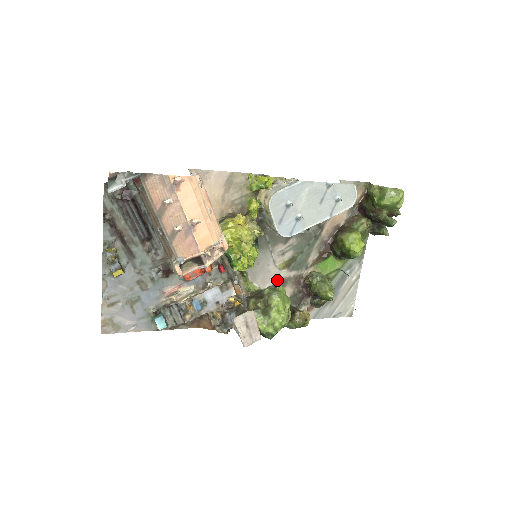
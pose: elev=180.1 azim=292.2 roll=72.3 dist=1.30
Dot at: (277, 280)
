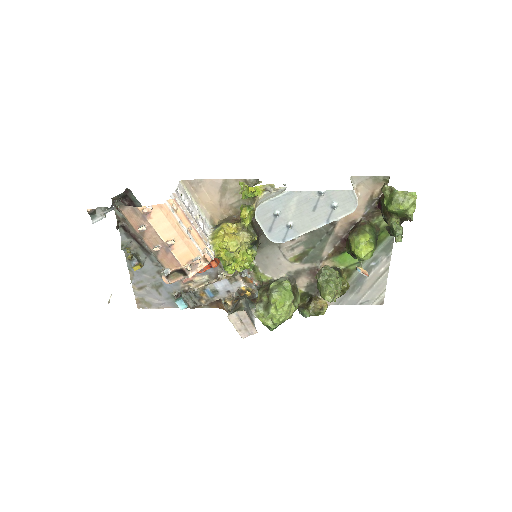
Dot at: (290, 271)
